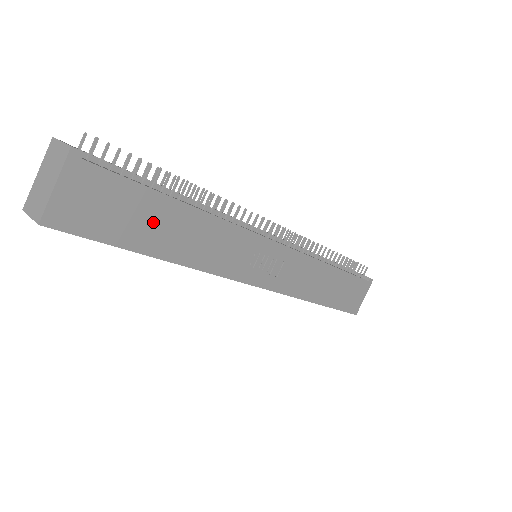
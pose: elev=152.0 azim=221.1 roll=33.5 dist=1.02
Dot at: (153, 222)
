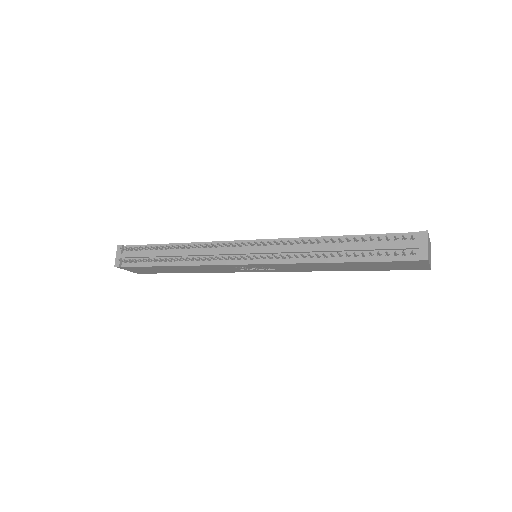
Dot at: (168, 269)
